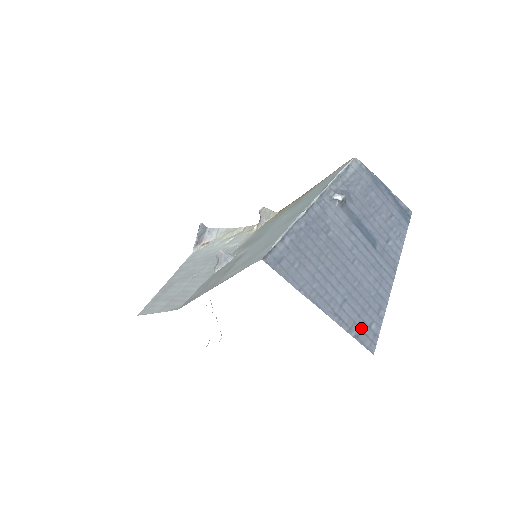
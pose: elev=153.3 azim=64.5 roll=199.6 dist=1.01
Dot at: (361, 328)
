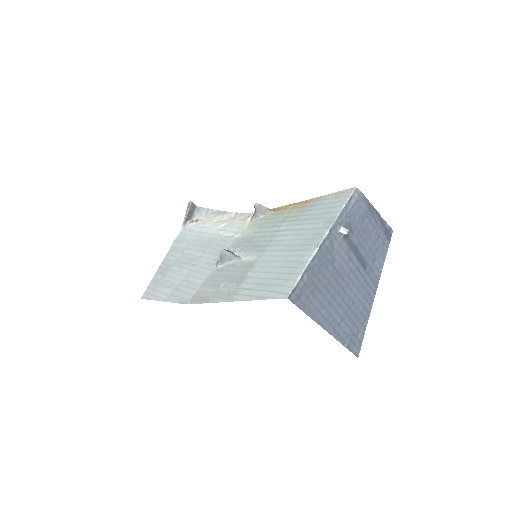
Dot at: (351, 339)
